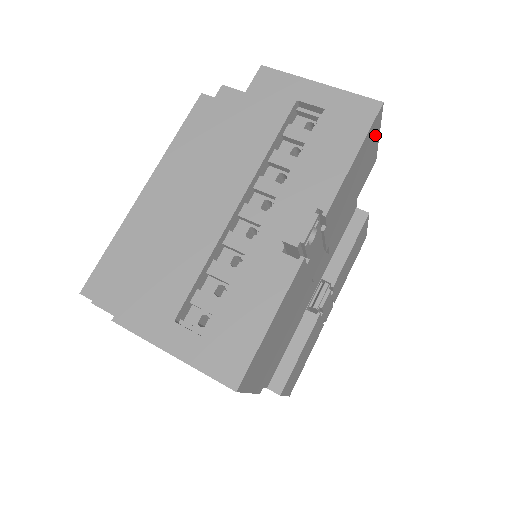
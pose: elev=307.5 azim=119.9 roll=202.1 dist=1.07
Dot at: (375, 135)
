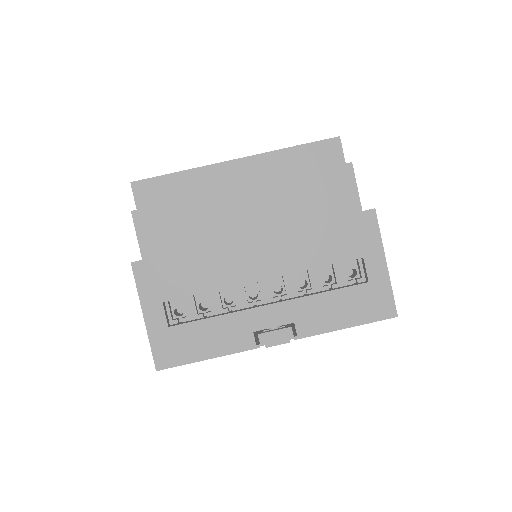
Dot at: occluded
